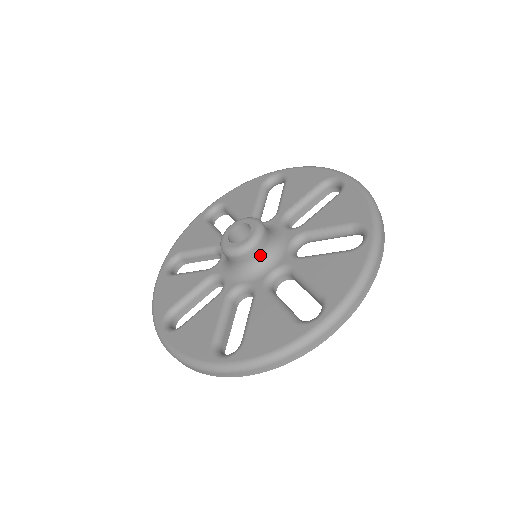
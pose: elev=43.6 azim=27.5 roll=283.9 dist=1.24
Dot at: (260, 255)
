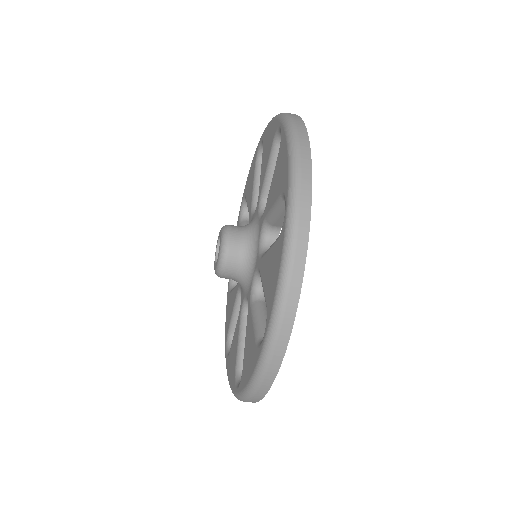
Dot at: (234, 279)
